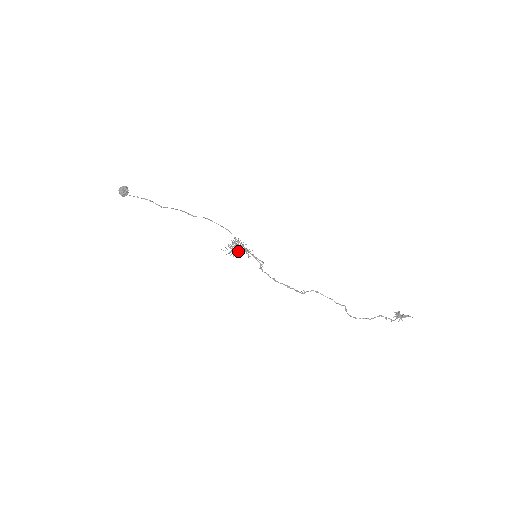
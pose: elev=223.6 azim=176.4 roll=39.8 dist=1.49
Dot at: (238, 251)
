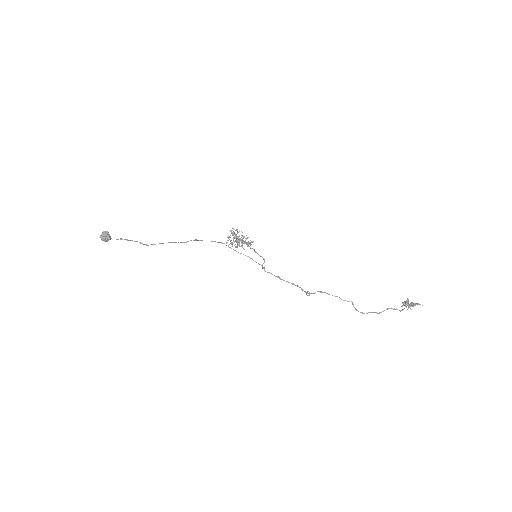
Dot at: (239, 243)
